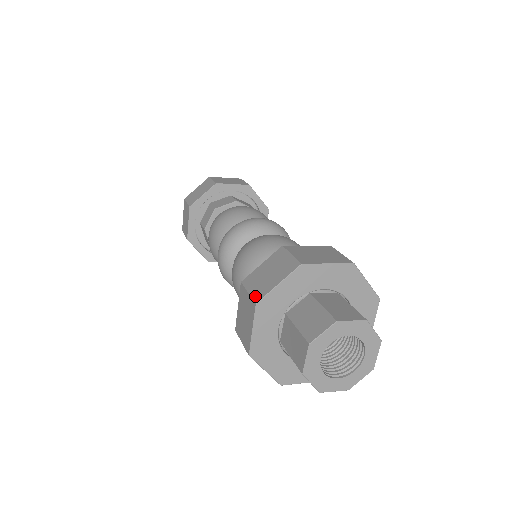
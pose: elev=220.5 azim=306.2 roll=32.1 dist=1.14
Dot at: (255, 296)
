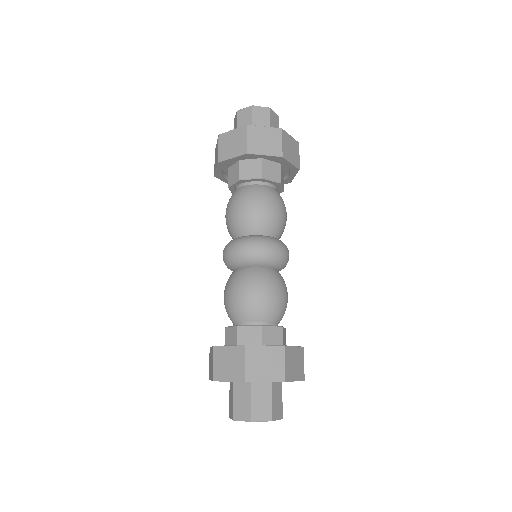
Dot at: (209, 373)
